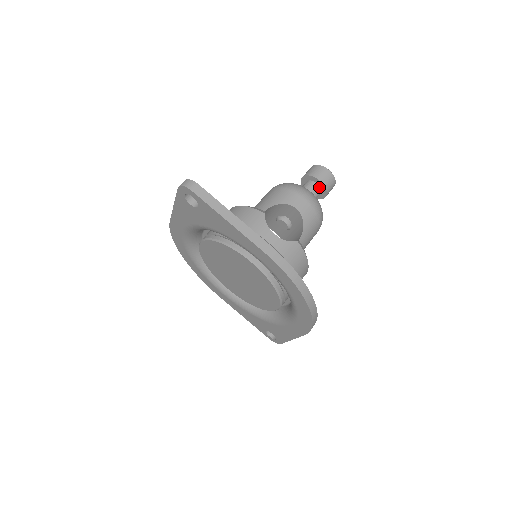
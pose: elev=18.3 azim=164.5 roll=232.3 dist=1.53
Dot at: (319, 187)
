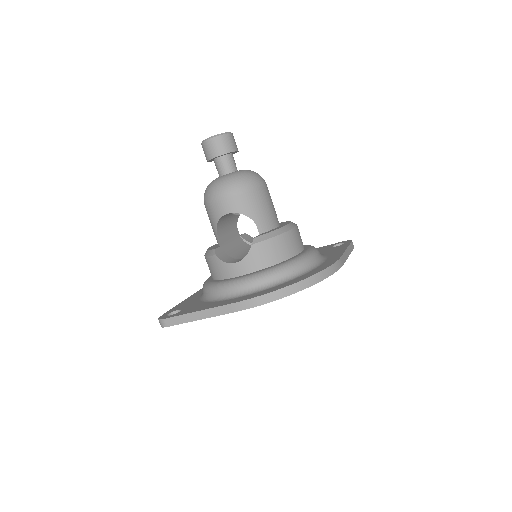
Dot at: (223, 157)
